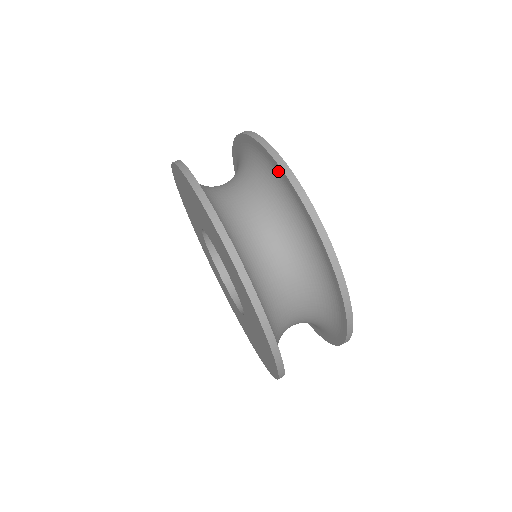
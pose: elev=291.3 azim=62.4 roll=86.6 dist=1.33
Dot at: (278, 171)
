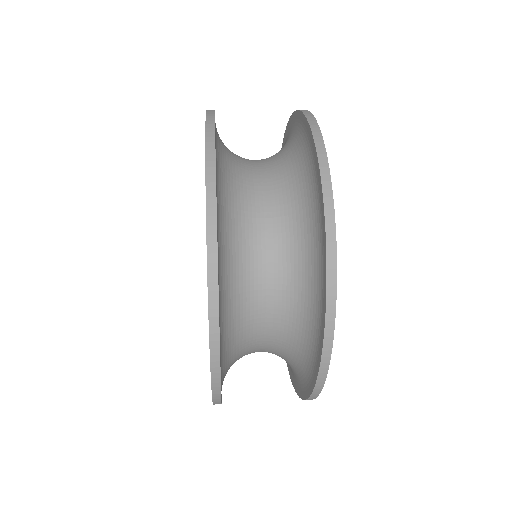
Dot at: occluded
